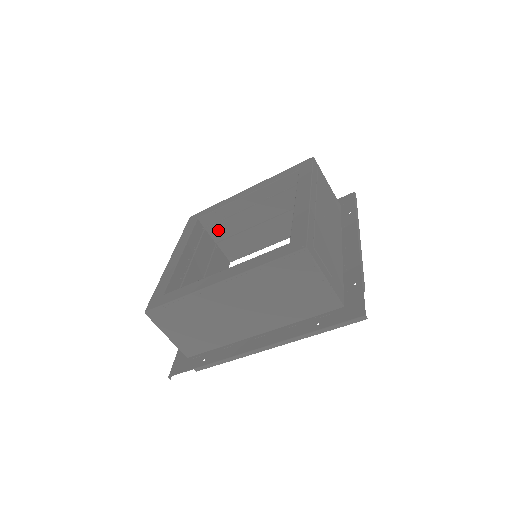
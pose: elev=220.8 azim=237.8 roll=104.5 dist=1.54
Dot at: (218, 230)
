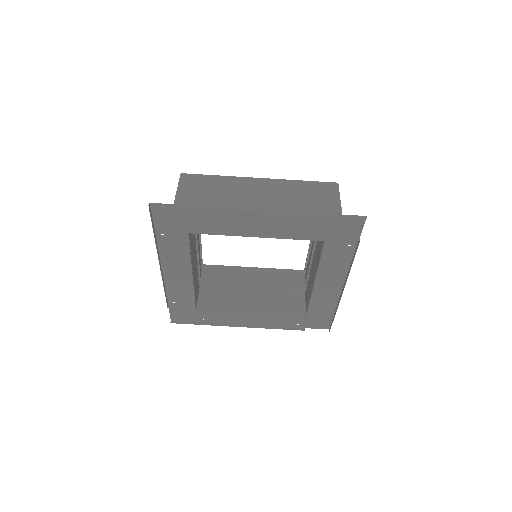
Dot at: (211, 279)
